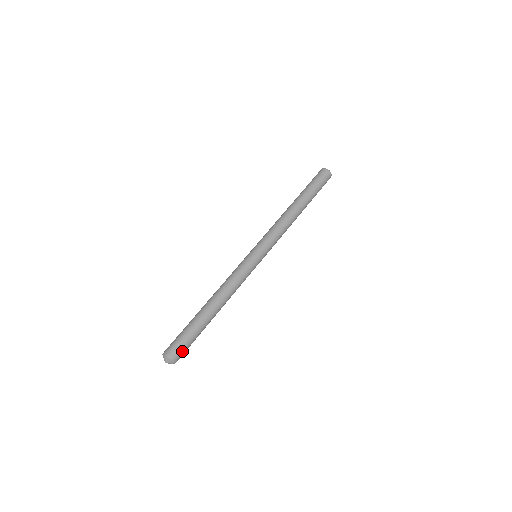
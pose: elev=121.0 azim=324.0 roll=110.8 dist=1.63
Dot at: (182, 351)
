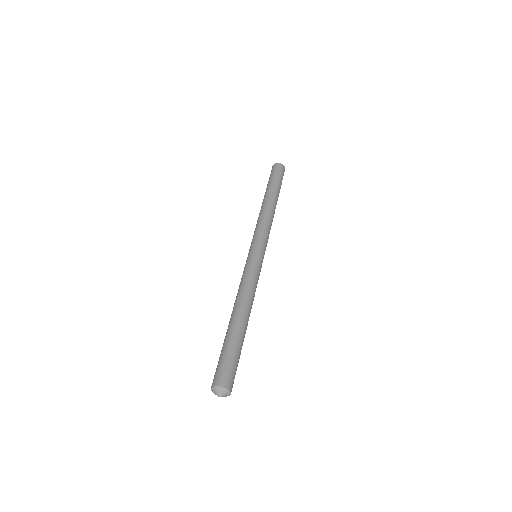
Dot at: (227, 372)
